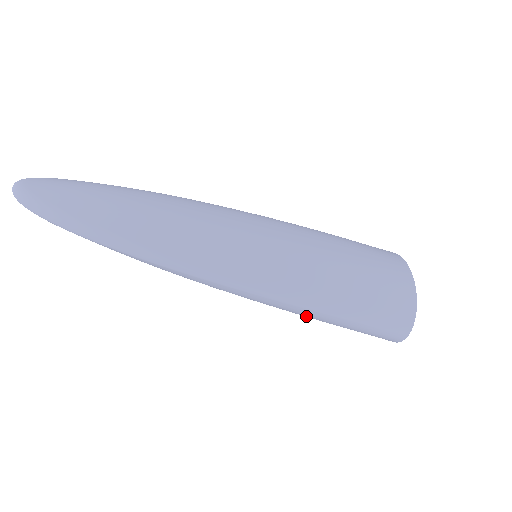
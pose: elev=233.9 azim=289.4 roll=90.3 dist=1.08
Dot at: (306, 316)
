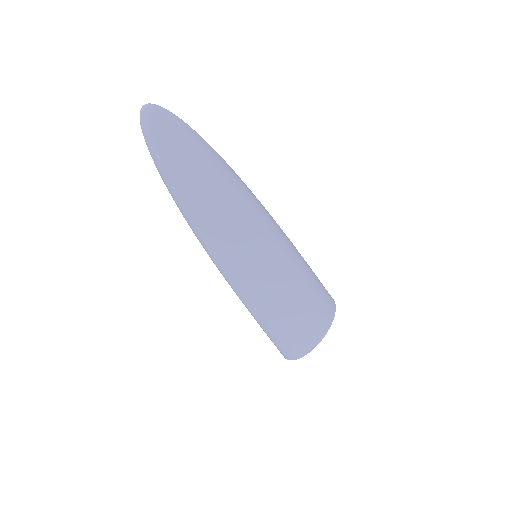
Dot at: occluded
